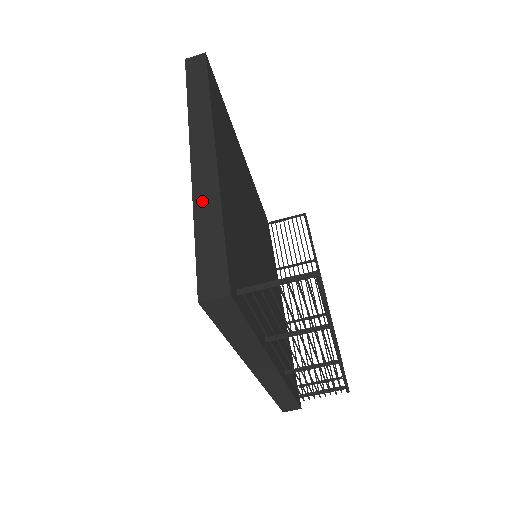
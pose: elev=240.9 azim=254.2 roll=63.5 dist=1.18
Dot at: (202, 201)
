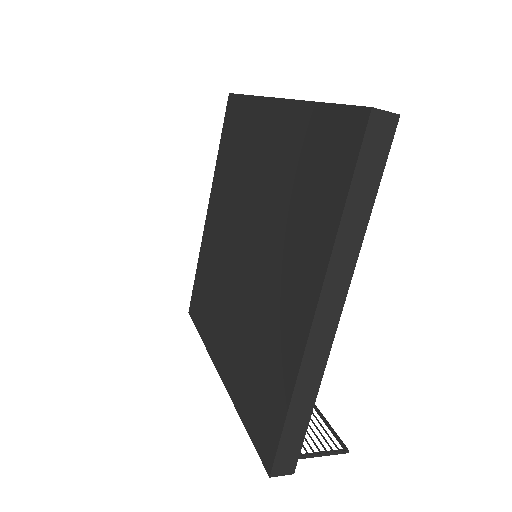
Dot at: (304, 385)
